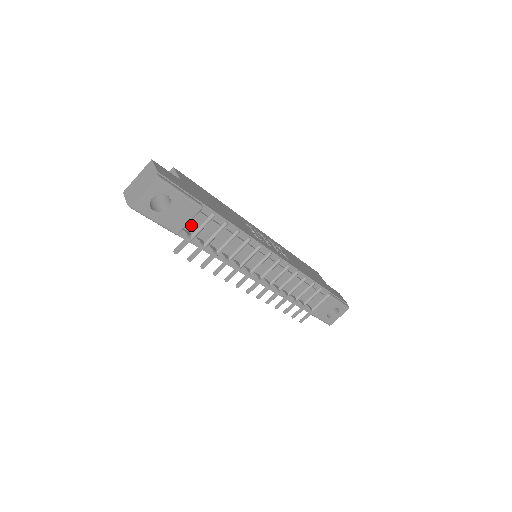
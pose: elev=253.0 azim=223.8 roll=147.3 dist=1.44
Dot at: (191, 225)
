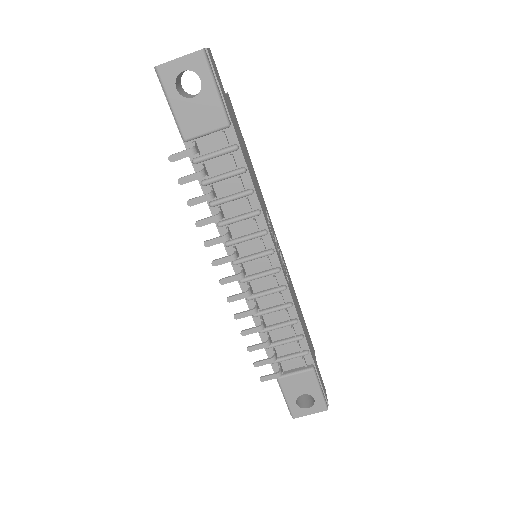
Dot at: (206, 144)
